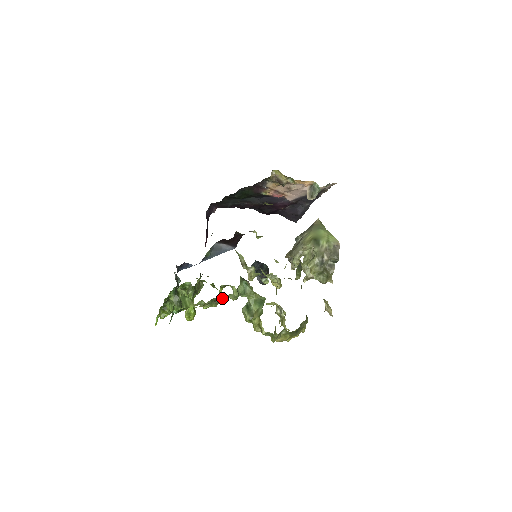
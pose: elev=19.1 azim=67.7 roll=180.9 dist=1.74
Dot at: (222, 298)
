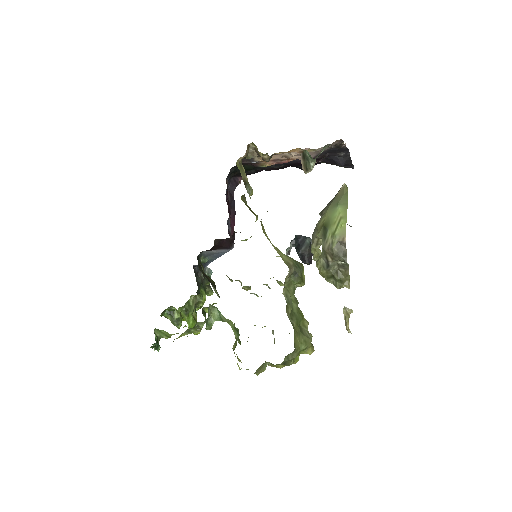
Dot at: (202, 324)
